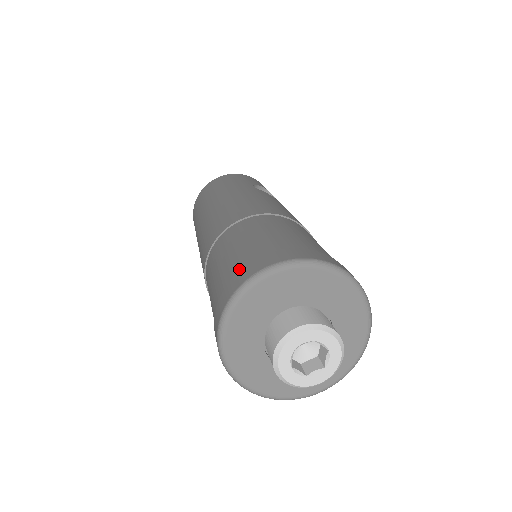
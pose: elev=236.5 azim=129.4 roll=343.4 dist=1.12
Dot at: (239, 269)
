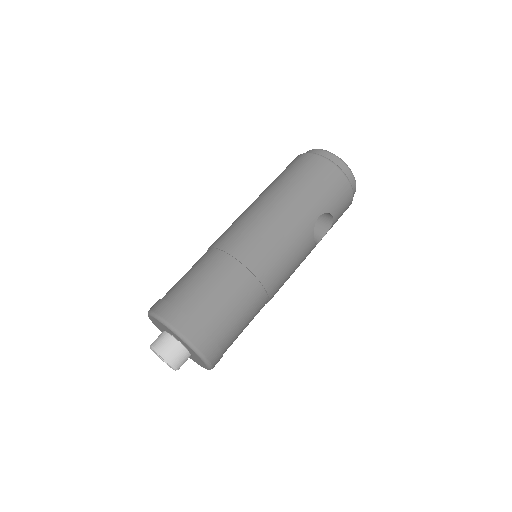
Dot at: (184, 308)
